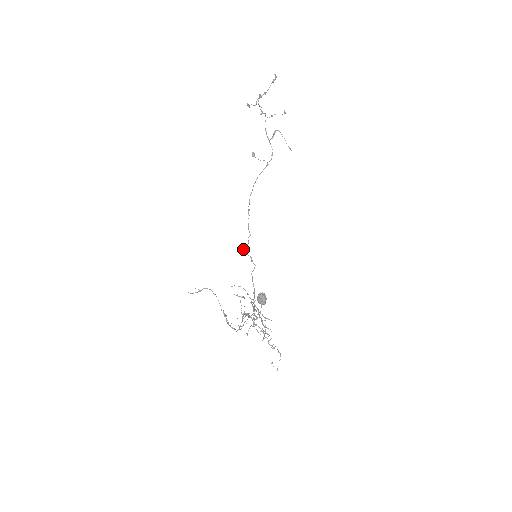
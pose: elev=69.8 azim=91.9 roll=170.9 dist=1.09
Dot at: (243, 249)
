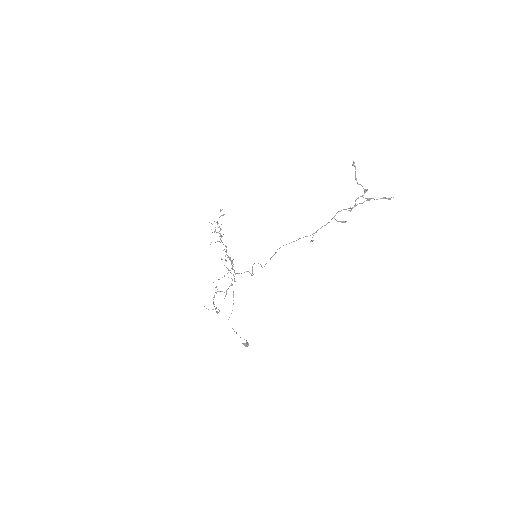
Dot at: (252, 270)
